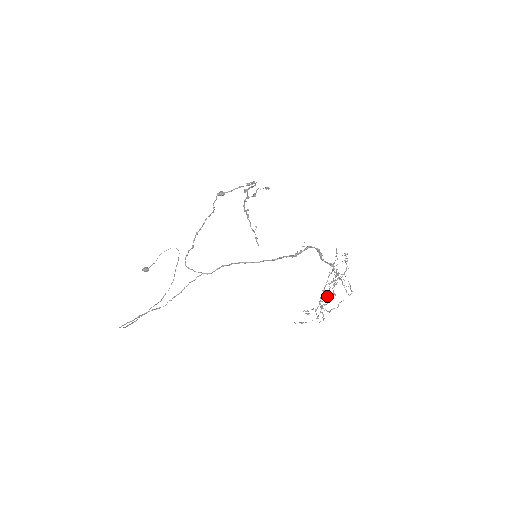
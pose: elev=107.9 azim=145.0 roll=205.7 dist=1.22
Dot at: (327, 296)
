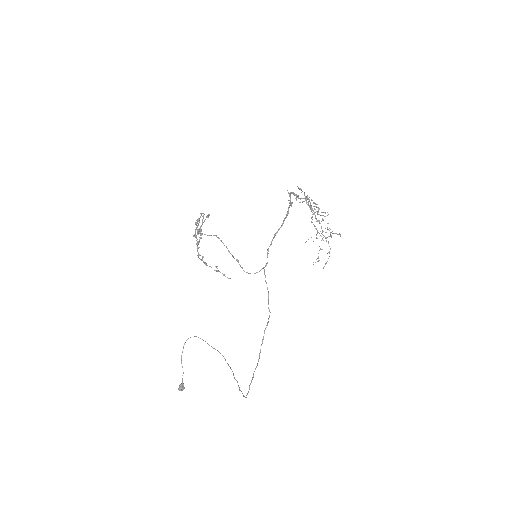
Dot at: (316, 235)
